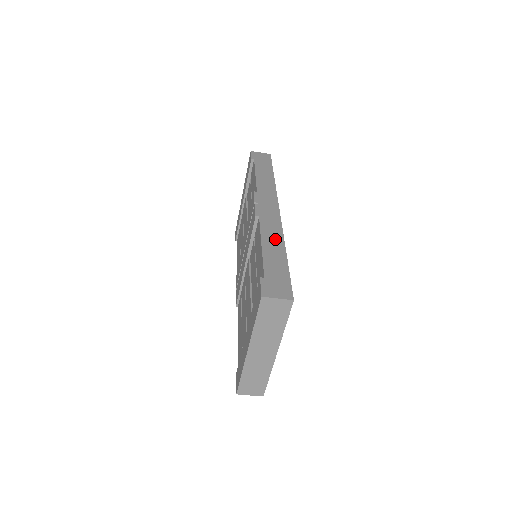
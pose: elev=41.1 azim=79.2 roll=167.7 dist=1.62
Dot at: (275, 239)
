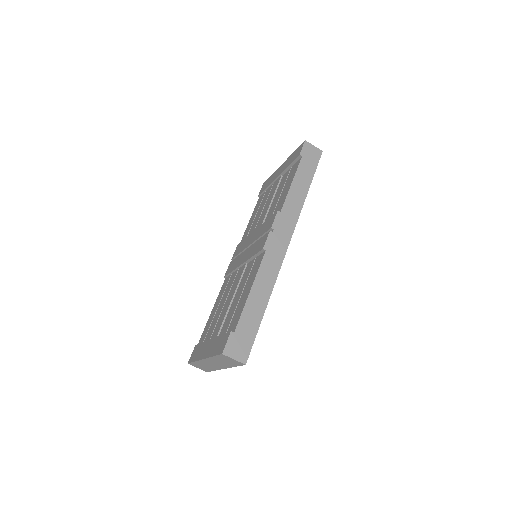
Dot at: (265, 286)
